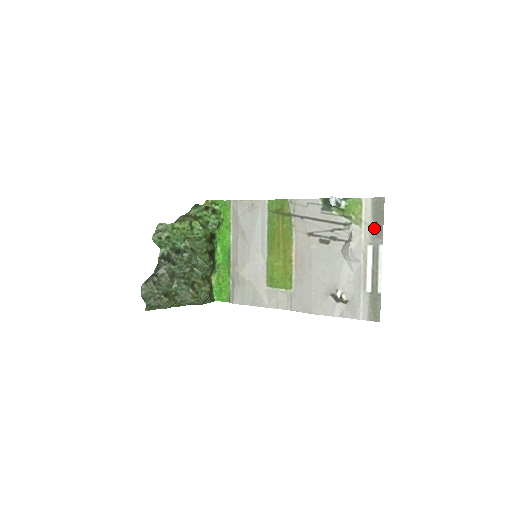
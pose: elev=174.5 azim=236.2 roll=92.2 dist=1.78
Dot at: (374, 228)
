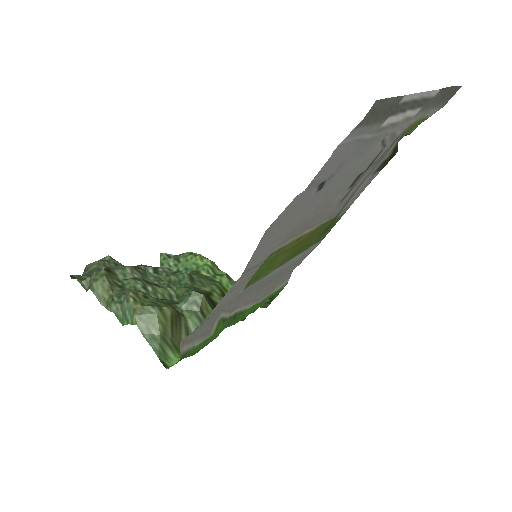
Dot at: (433, 104)
